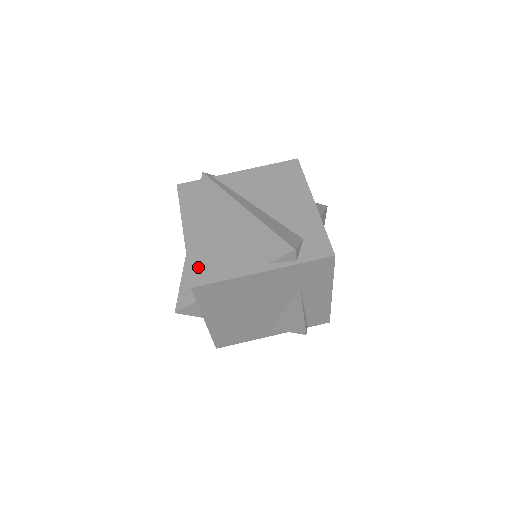
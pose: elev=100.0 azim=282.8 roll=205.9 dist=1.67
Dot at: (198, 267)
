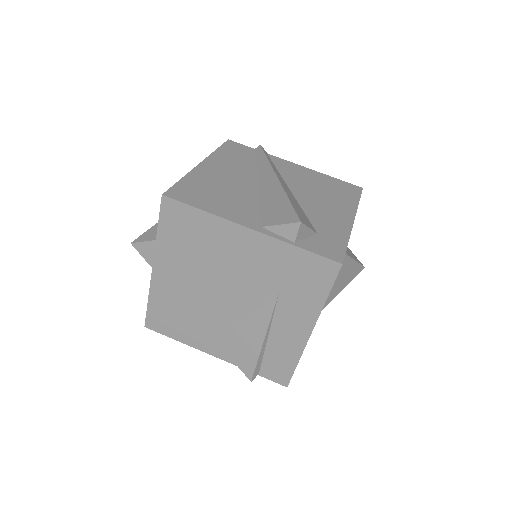
Dot at: (186, 187)
